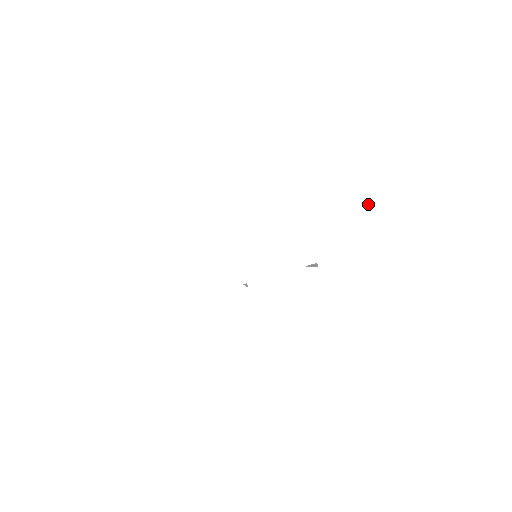
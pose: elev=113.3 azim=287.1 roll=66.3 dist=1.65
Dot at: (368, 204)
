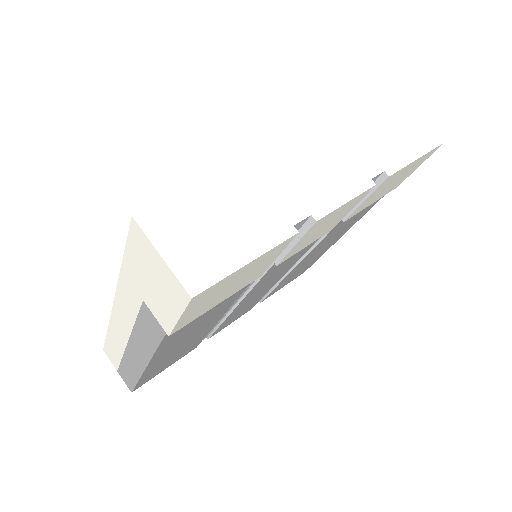
Dot at: (397, 98)
